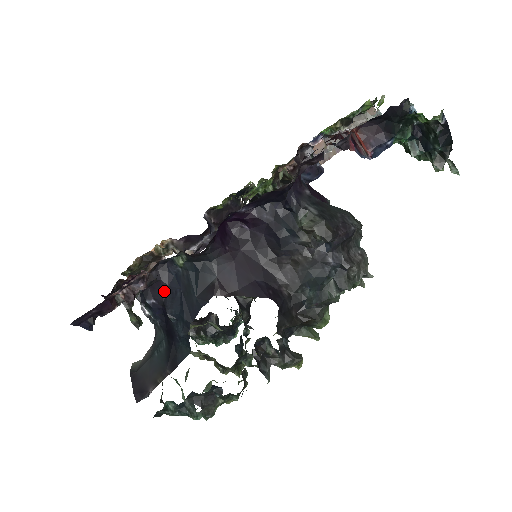
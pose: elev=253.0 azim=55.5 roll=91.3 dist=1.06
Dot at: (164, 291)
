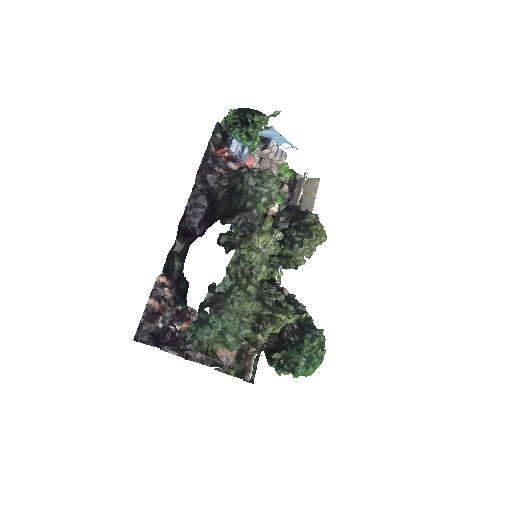
Dot at: occluded
